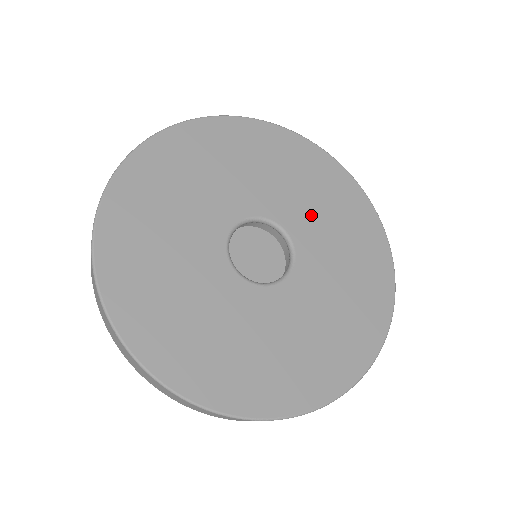
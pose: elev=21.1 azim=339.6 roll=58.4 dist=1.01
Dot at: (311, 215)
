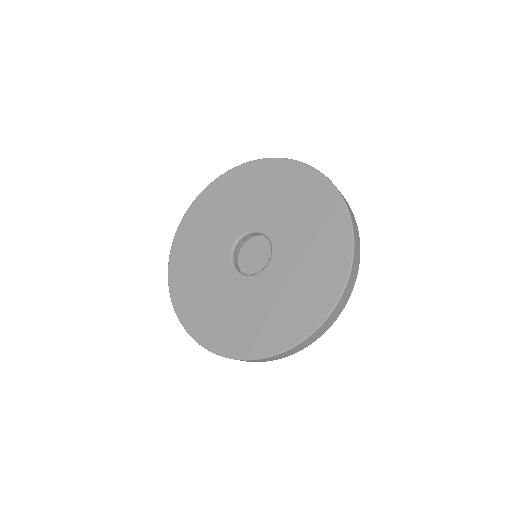
Dot at: (283, 215)
